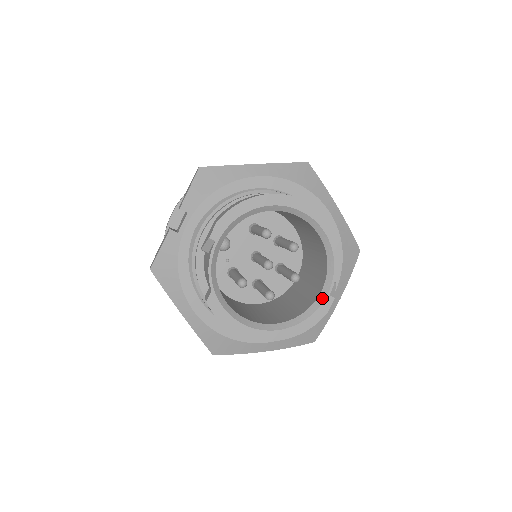
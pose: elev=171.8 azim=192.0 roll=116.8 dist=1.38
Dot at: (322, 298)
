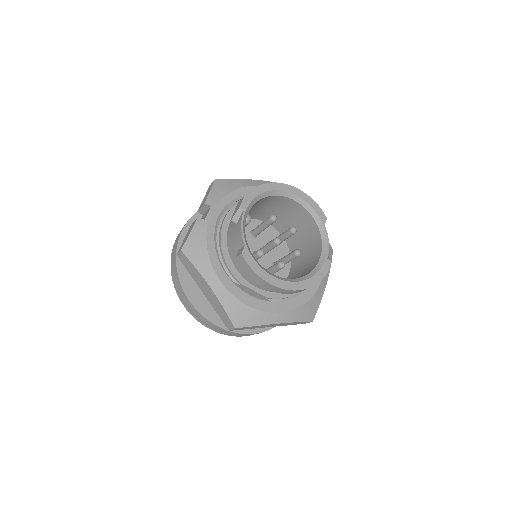
Dot at: (322, 261)
